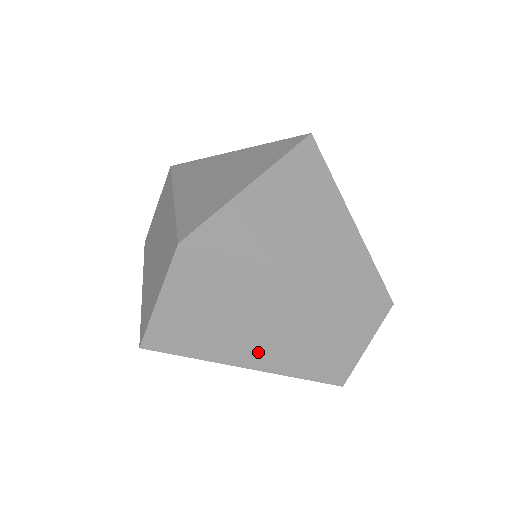
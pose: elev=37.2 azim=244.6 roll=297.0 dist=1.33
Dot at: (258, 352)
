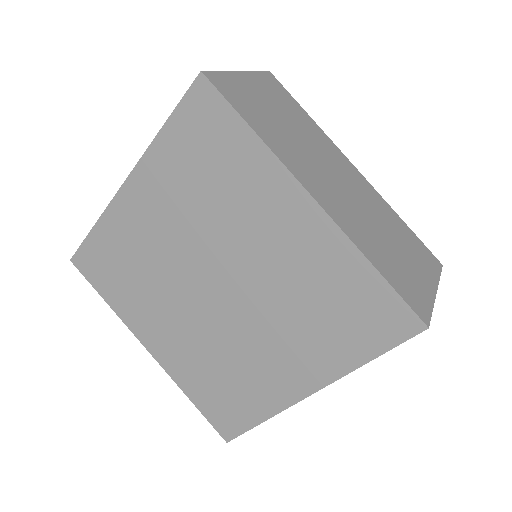
Dot at: (323, 190)
